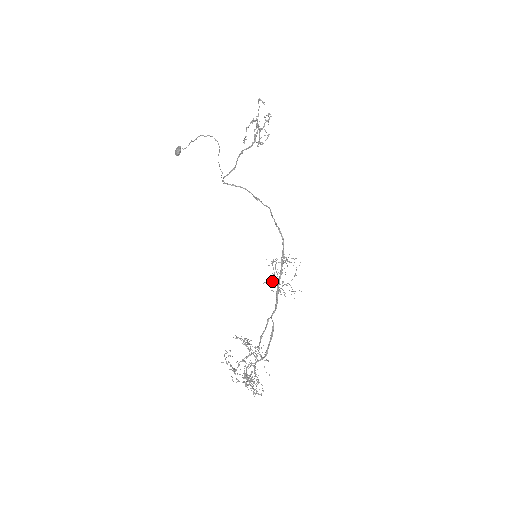
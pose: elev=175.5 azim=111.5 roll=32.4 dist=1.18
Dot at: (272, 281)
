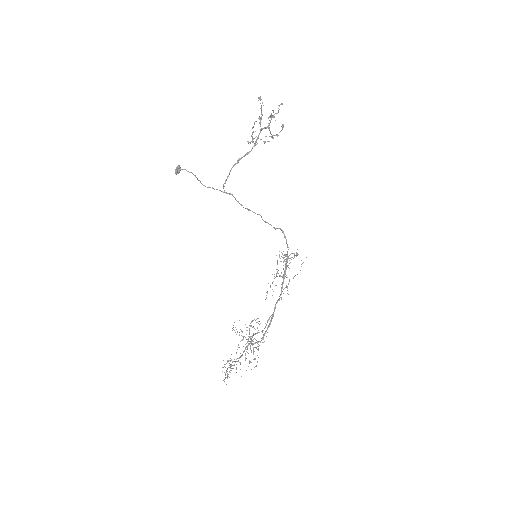
Dot at: occluded
